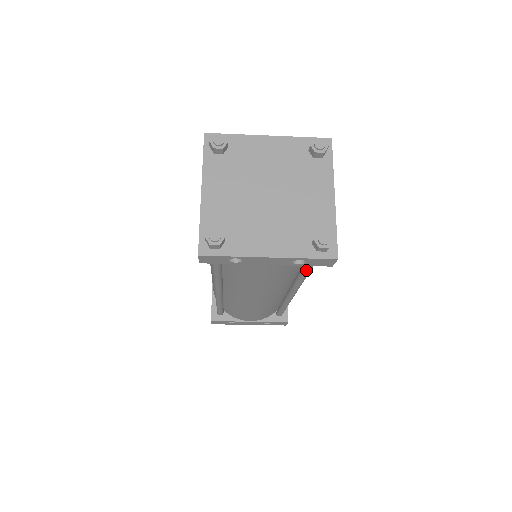
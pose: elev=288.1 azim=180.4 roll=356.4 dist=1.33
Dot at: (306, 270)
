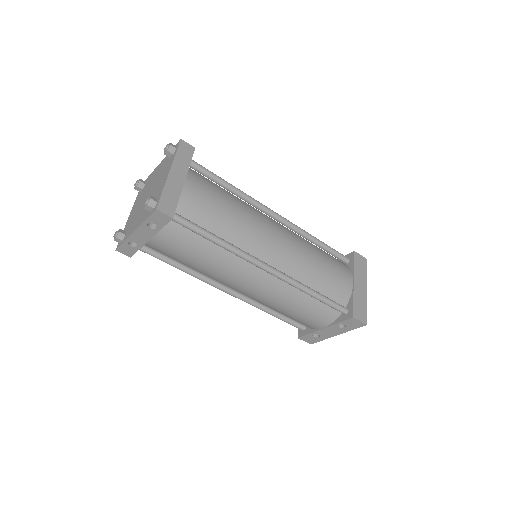
Dot at: occluded
